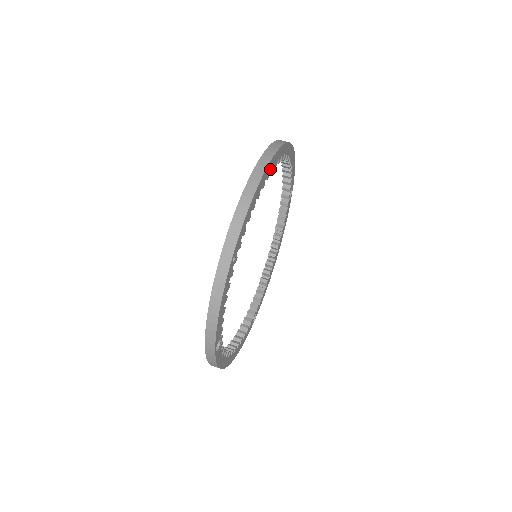
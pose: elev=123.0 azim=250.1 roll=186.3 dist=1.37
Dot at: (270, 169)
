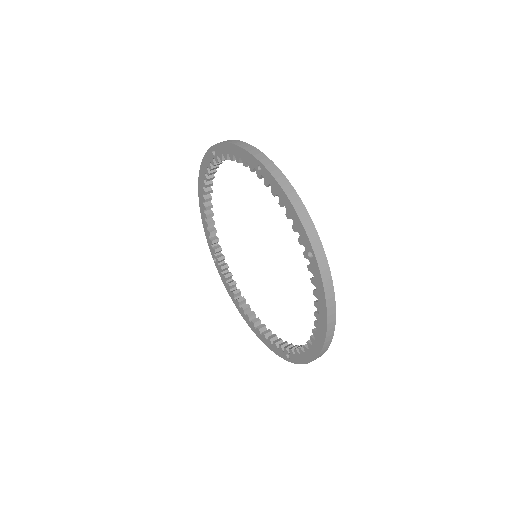
Dot at: occluded
